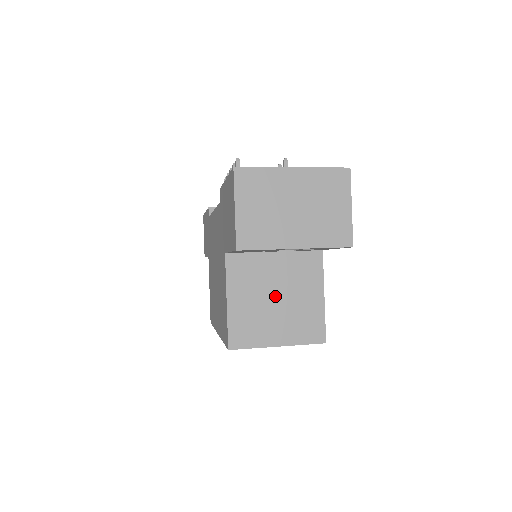
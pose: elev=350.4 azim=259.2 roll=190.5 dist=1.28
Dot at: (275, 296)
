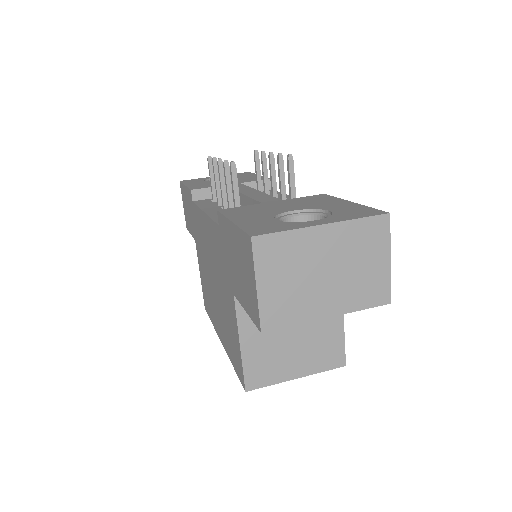
Dot at: (292, 330)
